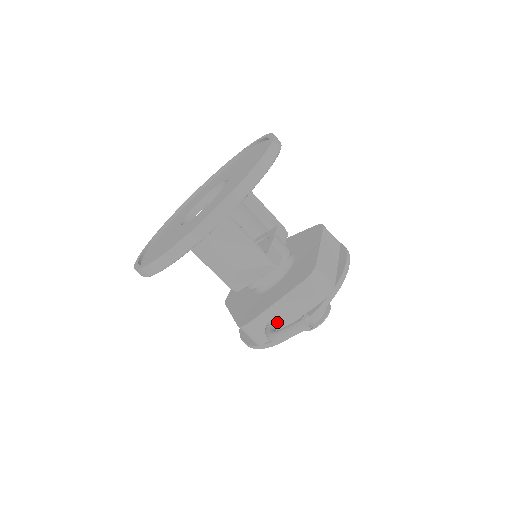
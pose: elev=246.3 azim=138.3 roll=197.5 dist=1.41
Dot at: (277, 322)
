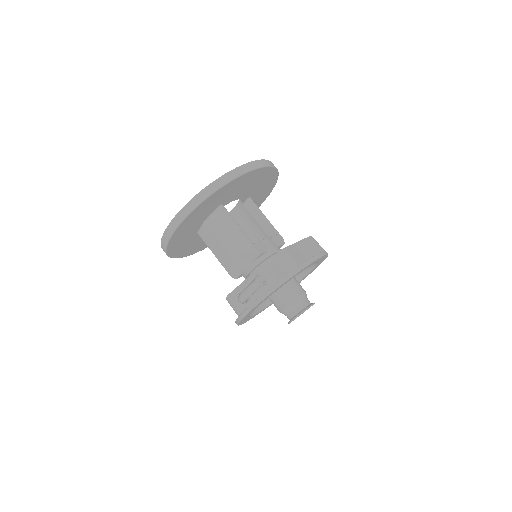
Dot at: occluded
